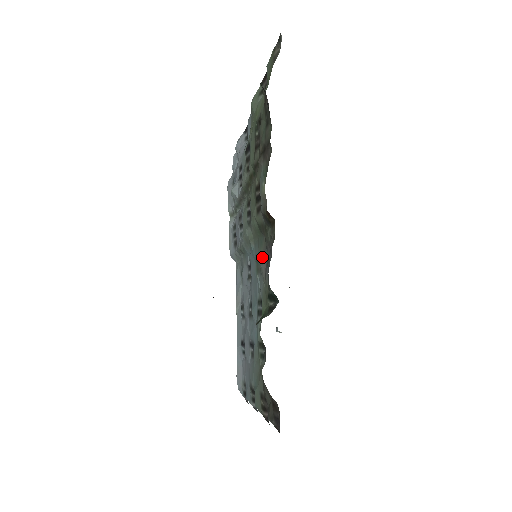
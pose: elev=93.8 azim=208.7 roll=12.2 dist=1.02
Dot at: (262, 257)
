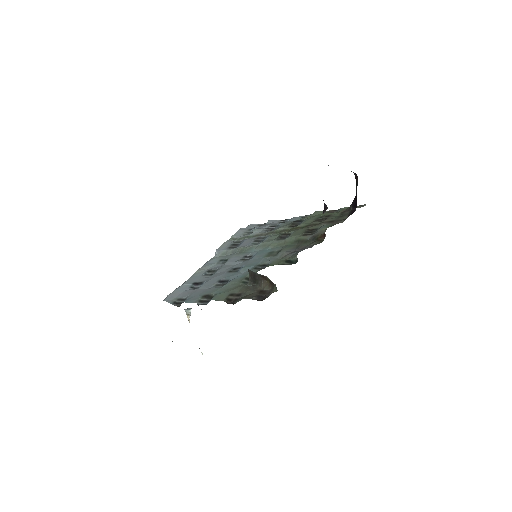
Dot at: (287, 250)
